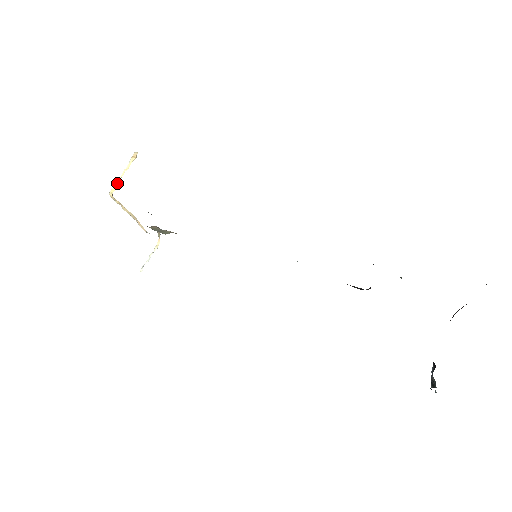
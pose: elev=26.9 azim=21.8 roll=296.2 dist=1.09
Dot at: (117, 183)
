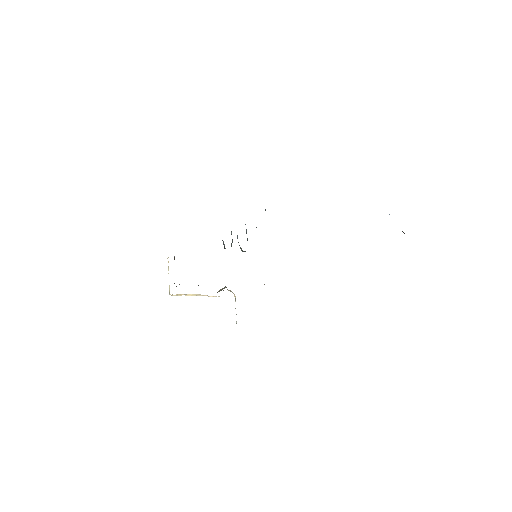
Dot at: (169, 285)
